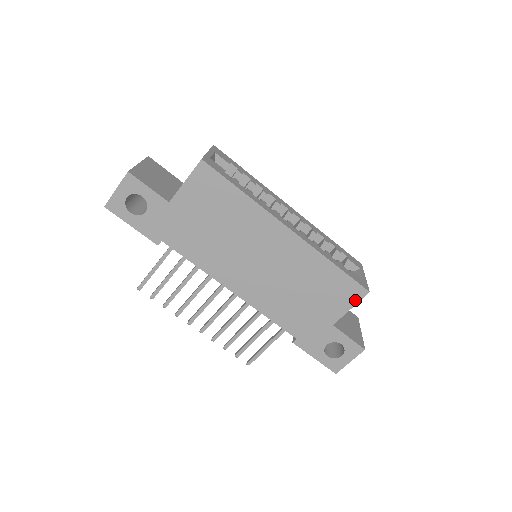
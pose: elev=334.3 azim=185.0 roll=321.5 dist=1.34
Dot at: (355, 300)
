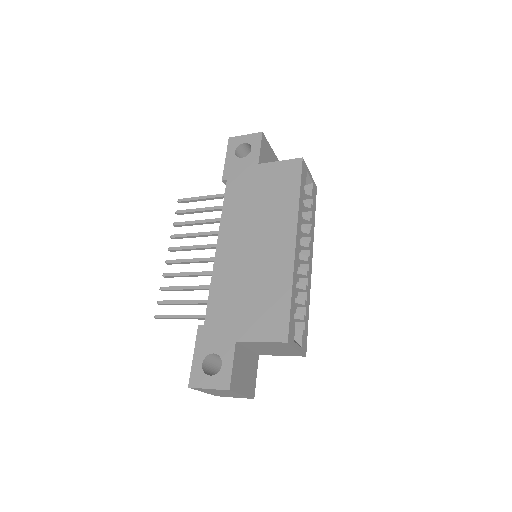
Dot at: (272, 338)
